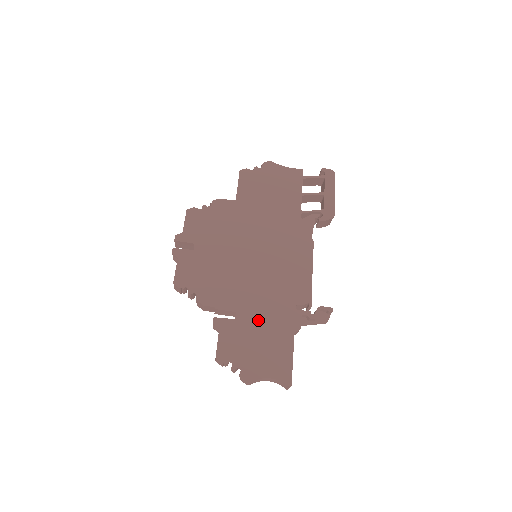
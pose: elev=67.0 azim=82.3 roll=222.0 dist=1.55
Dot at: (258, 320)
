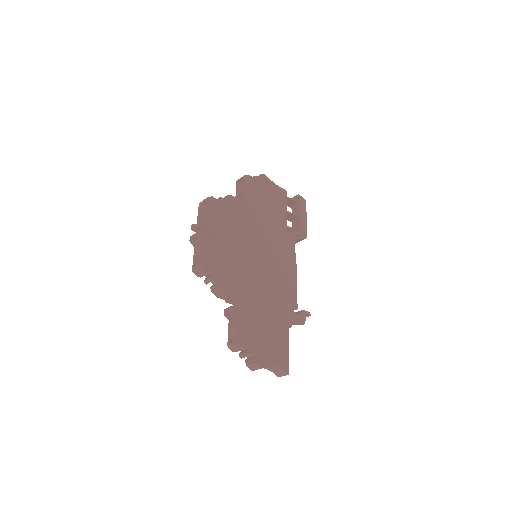
Dot at: (265, 314)
